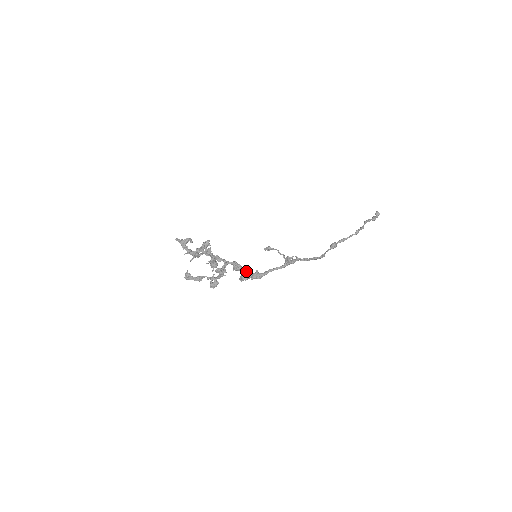
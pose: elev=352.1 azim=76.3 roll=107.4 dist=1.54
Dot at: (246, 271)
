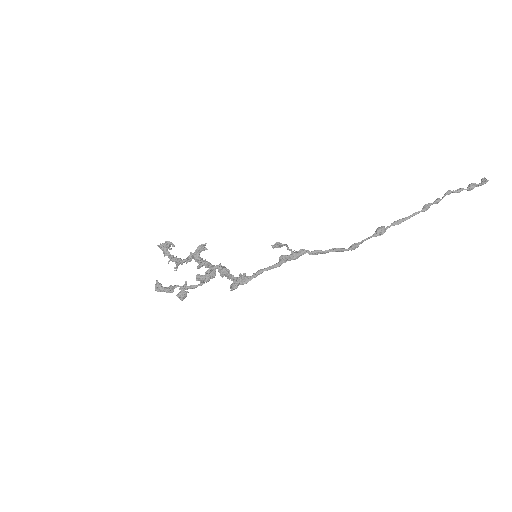
Dot at: (231, 275)
